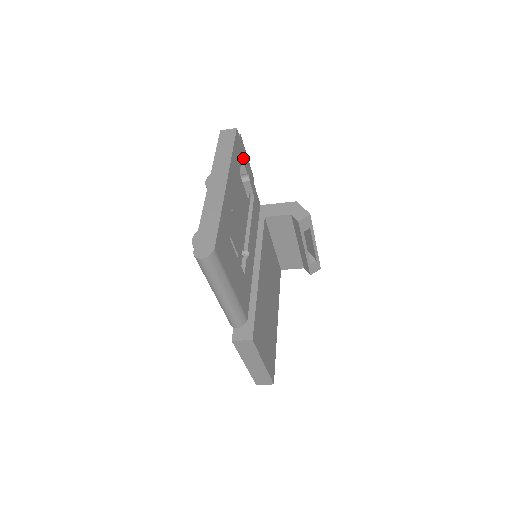
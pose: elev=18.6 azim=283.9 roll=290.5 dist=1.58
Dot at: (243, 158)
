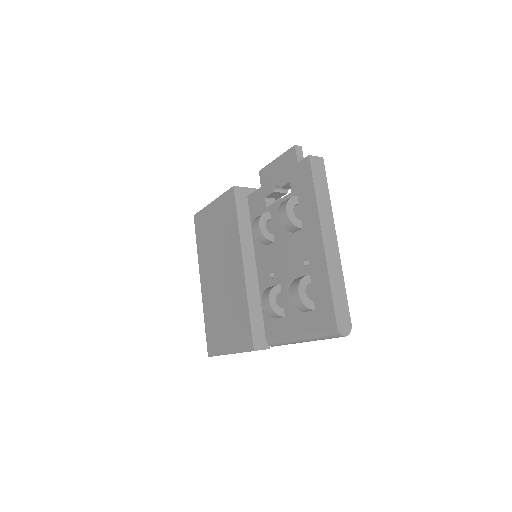
Dot at: occluded
